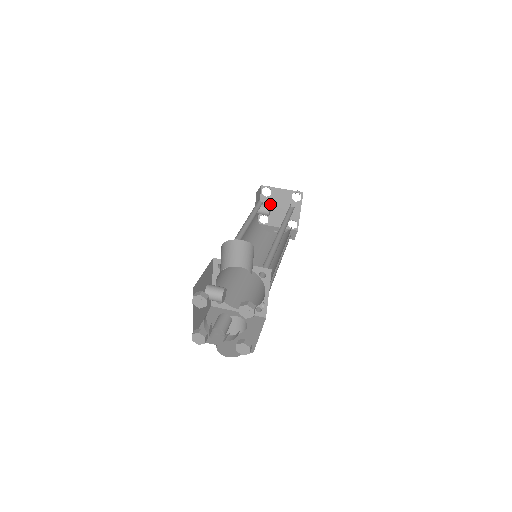
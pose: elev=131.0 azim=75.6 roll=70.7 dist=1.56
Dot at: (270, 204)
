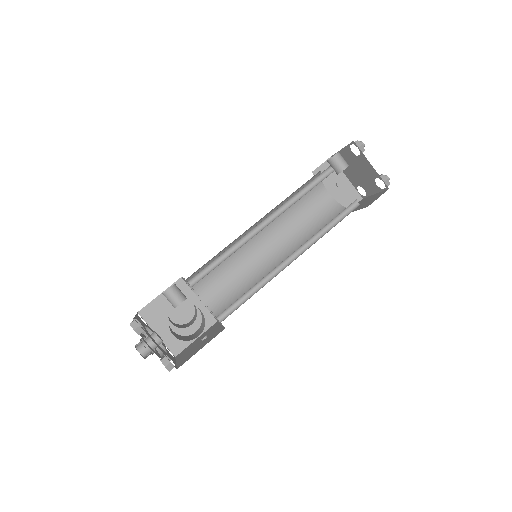
Dot at: (352, 159)
